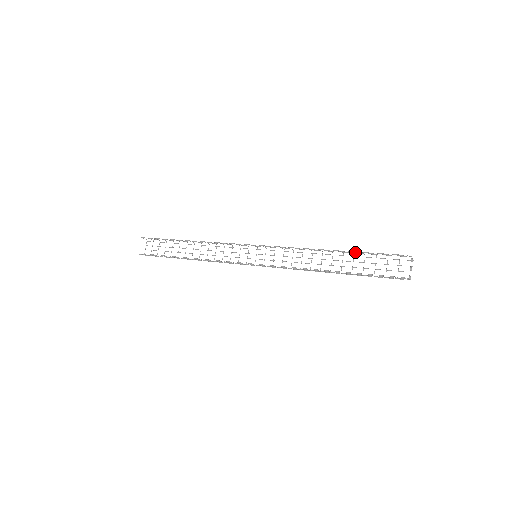
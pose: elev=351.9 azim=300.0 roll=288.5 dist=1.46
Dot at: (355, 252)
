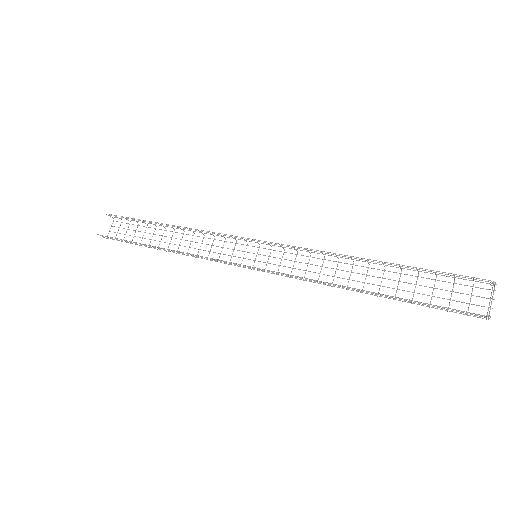
Dot at: occluded
